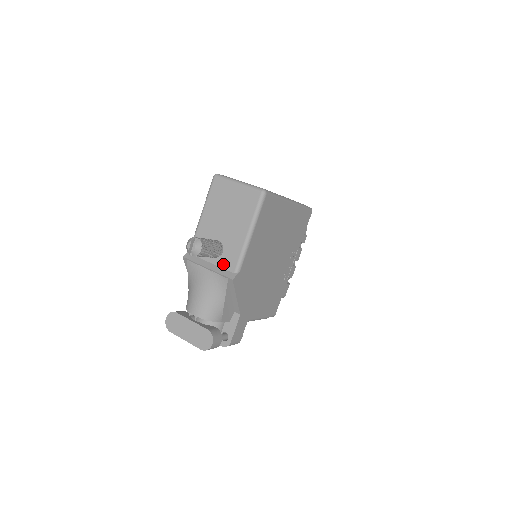
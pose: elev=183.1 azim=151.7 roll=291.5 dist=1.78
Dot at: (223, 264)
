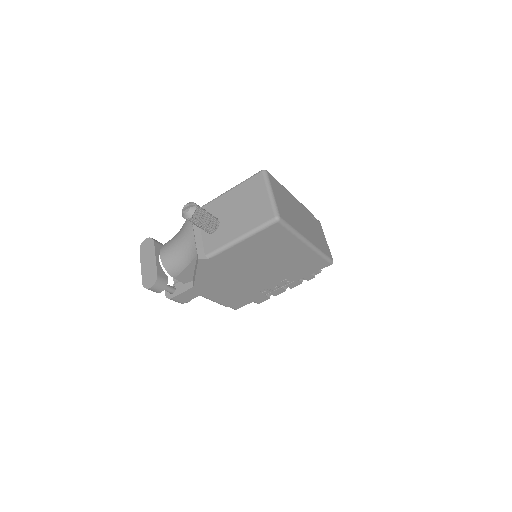
Dot at: (206, 241)
